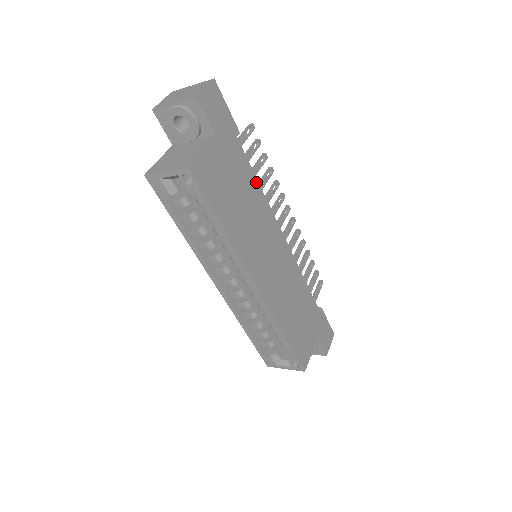
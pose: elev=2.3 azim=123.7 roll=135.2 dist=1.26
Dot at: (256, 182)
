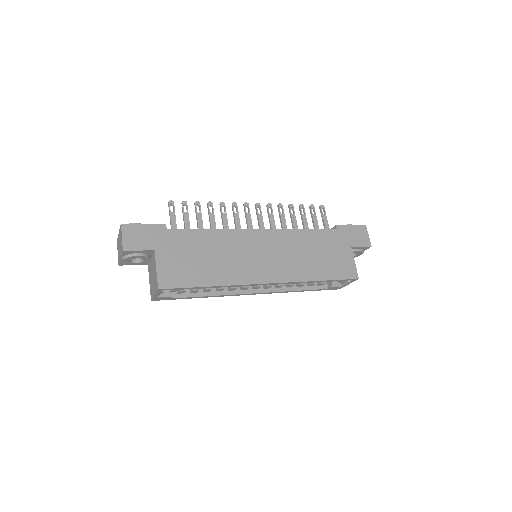
Dot at: (205, 232)
